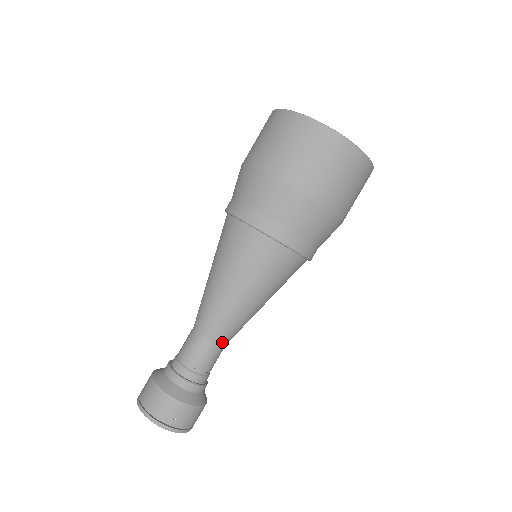
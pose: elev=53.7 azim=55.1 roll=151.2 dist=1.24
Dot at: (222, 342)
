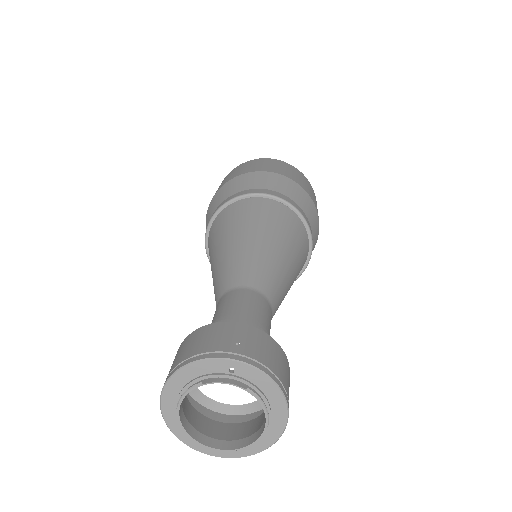
Dot at: (261, 290)
